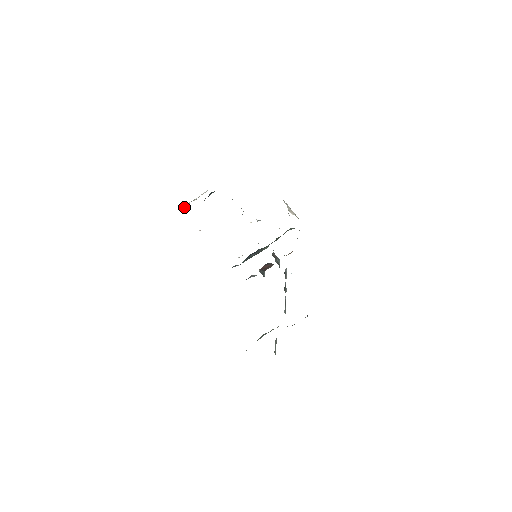
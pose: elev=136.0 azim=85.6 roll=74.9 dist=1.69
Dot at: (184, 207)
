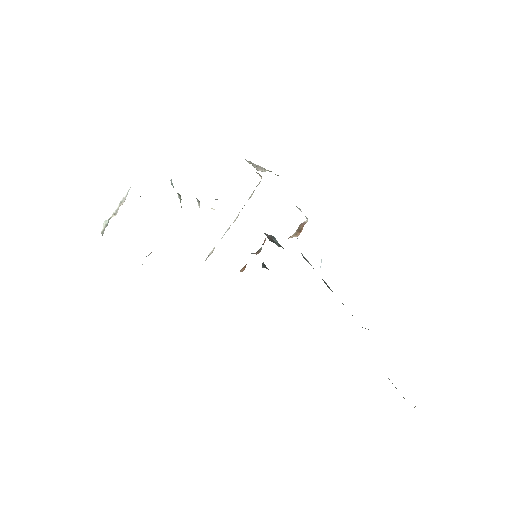
Dot at: (103, 231)
